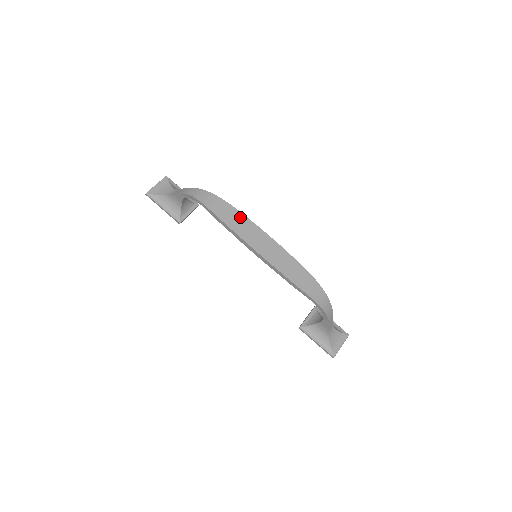
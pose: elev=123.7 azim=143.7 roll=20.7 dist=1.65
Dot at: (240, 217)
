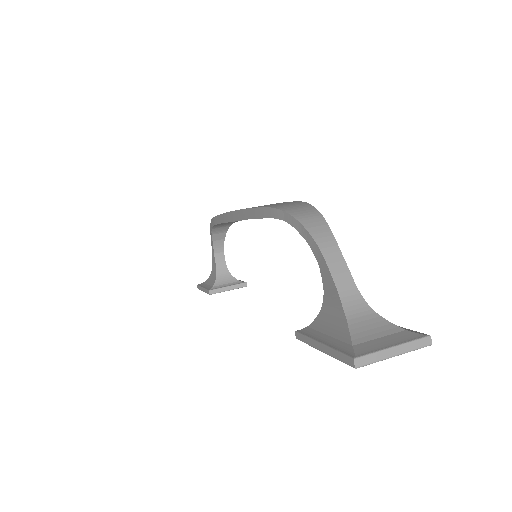
Dot at: occluded
